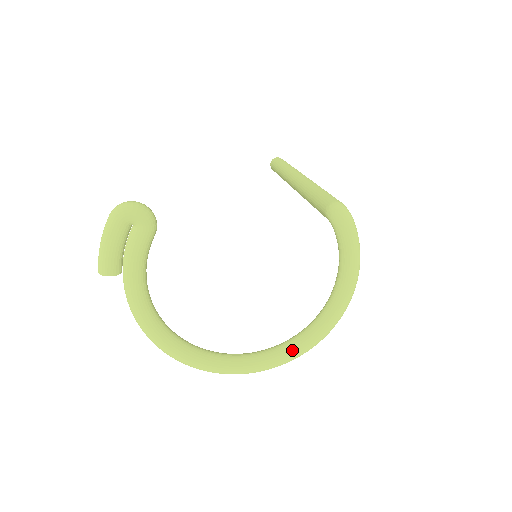
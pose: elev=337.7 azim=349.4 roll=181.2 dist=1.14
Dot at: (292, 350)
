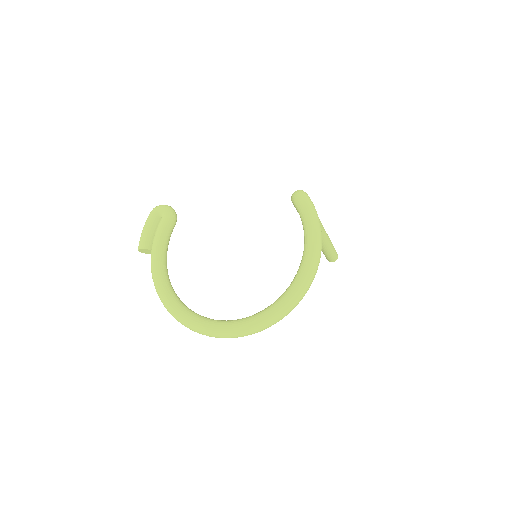
Dot at: (267, 310)
